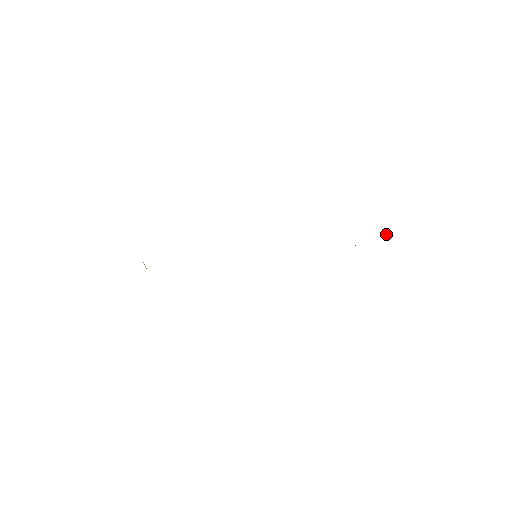
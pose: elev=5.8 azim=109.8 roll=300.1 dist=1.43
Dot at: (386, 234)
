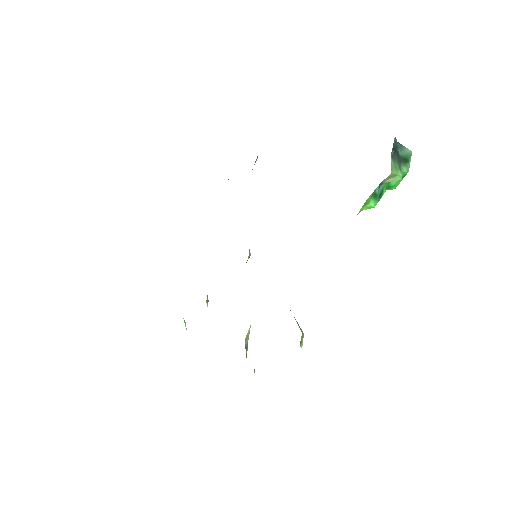
Dot at: (406, 148)
